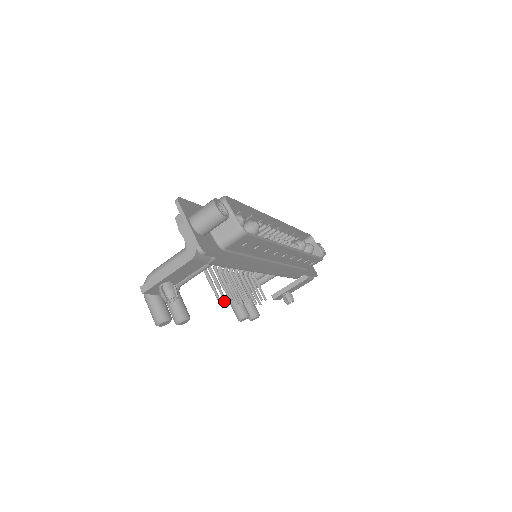
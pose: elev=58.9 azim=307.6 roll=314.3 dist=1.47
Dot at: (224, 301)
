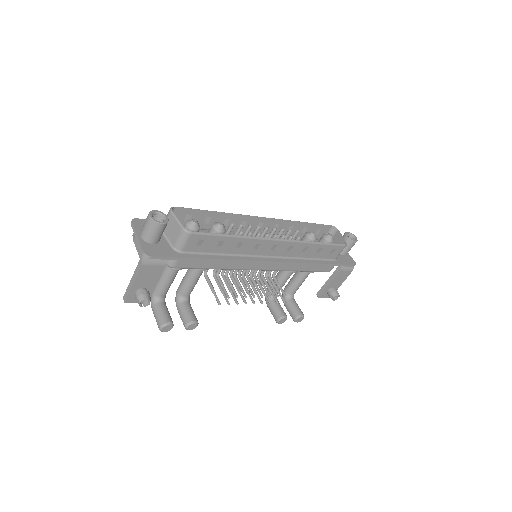
Dot at: occluded
